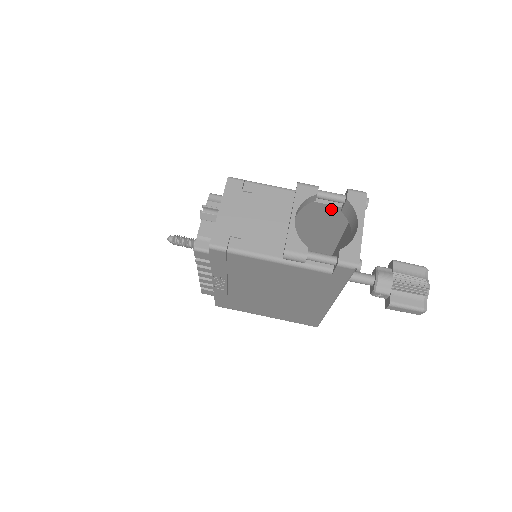
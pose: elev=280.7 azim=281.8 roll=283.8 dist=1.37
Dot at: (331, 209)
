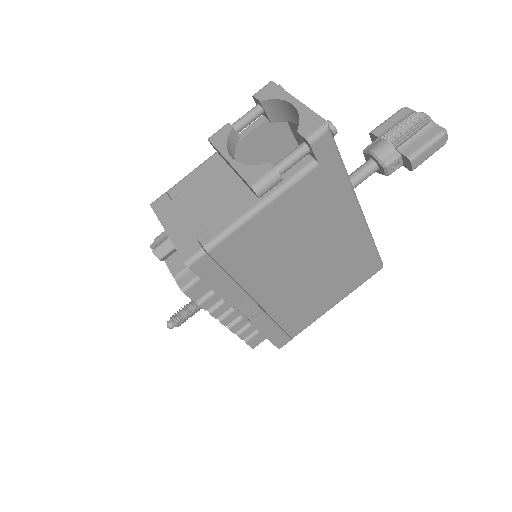
Dot at: (265, 138)
